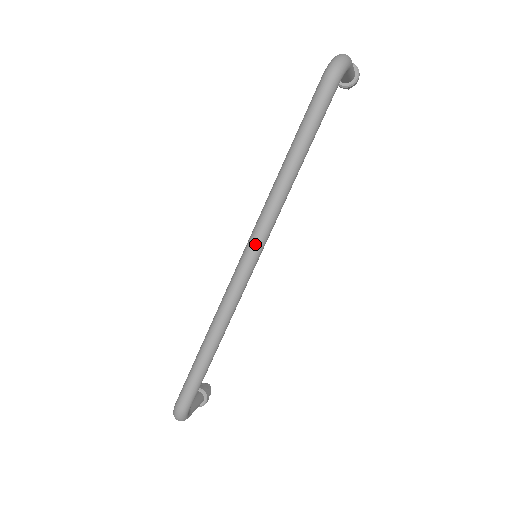
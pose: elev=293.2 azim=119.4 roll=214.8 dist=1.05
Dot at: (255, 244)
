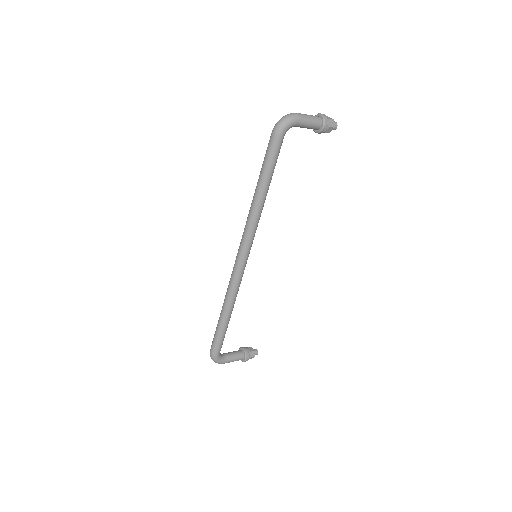
Dot at: (241, 246)
